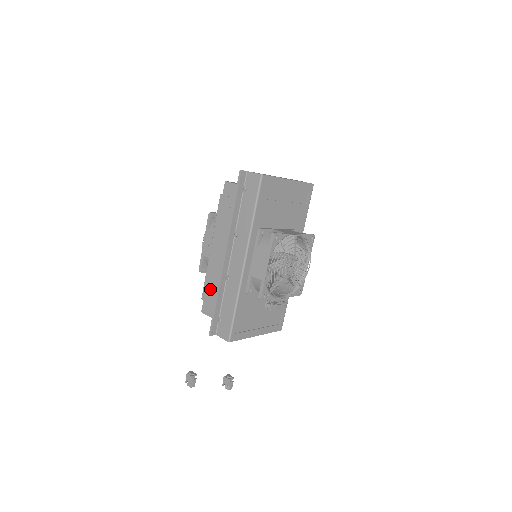
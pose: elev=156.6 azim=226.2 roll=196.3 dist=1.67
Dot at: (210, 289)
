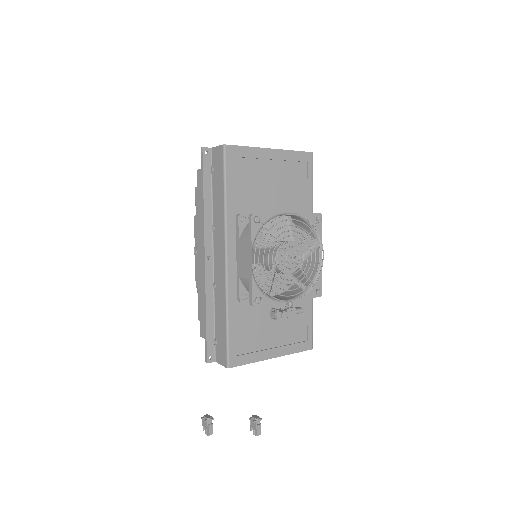
Dot at: (203, 305)
